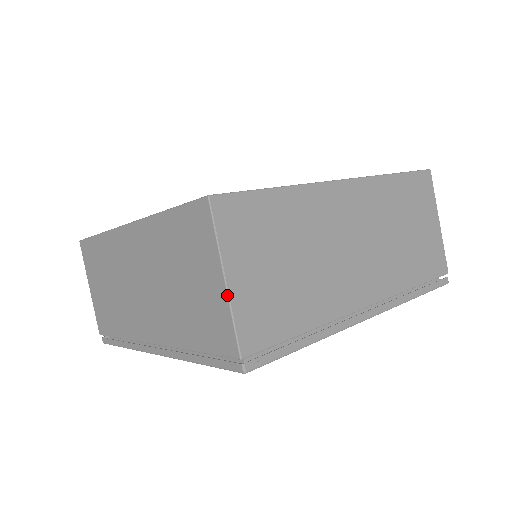
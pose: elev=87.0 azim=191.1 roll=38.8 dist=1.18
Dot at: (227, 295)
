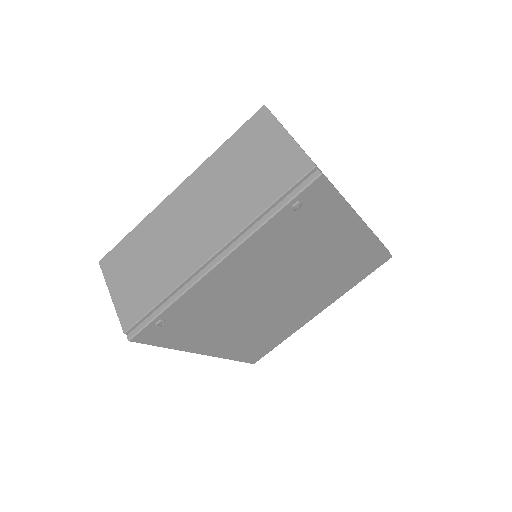
Dot at: (293, 140)
